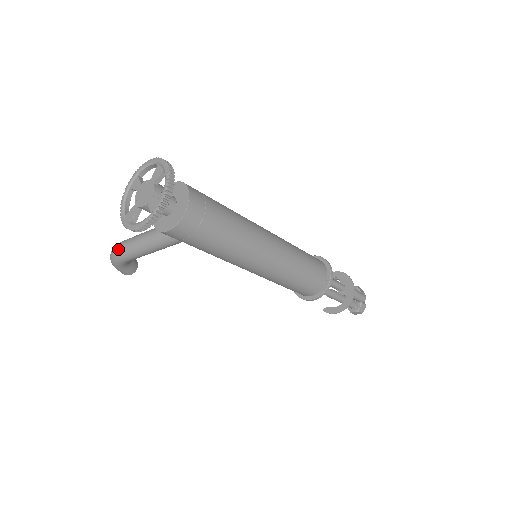
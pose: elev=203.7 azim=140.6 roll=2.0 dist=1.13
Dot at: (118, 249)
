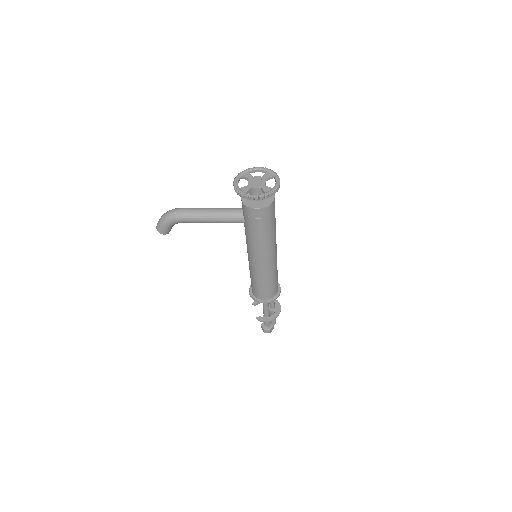
Dot at: (182, 211)
